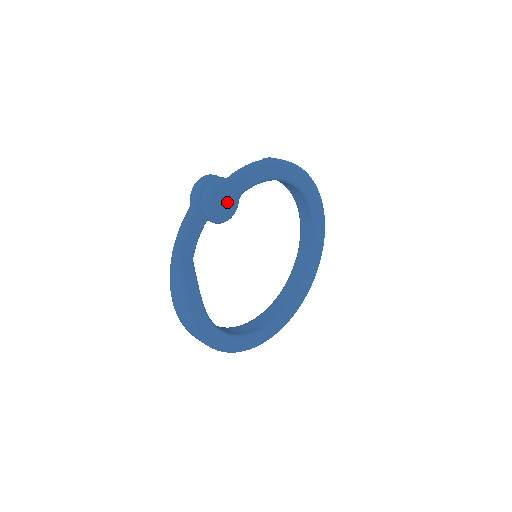
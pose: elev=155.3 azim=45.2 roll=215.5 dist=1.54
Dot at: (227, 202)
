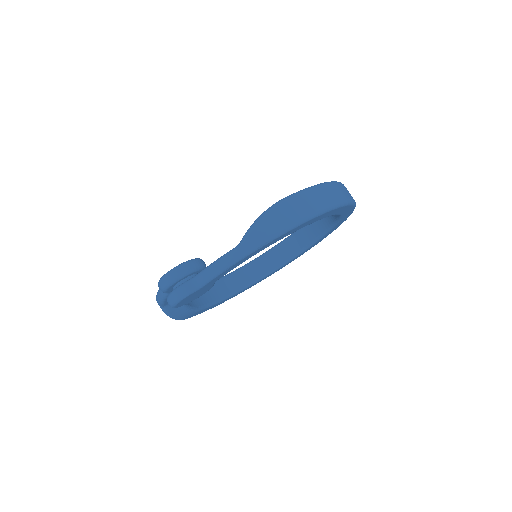
Dot at: (198, 293)
